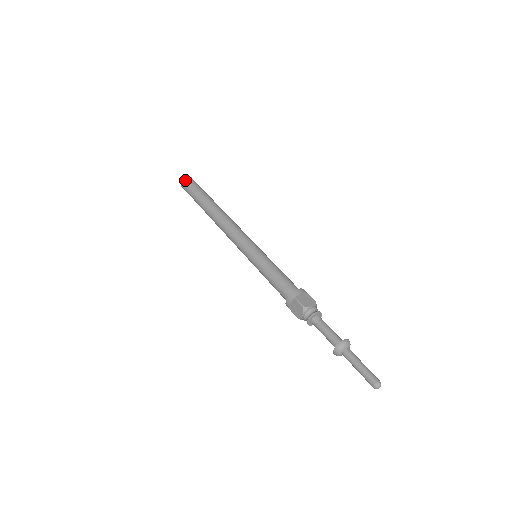
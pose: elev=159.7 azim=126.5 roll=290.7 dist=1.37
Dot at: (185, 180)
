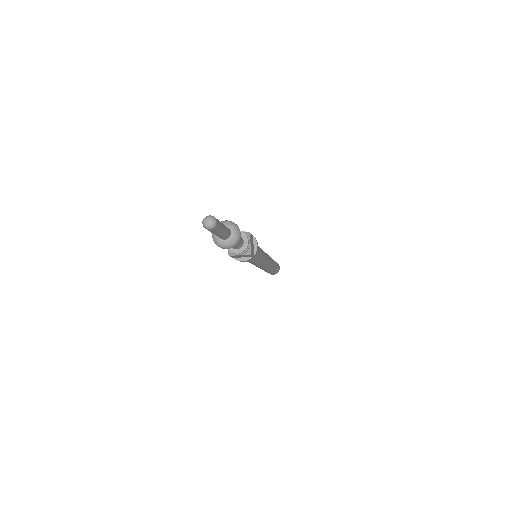
Dot at: occluded
